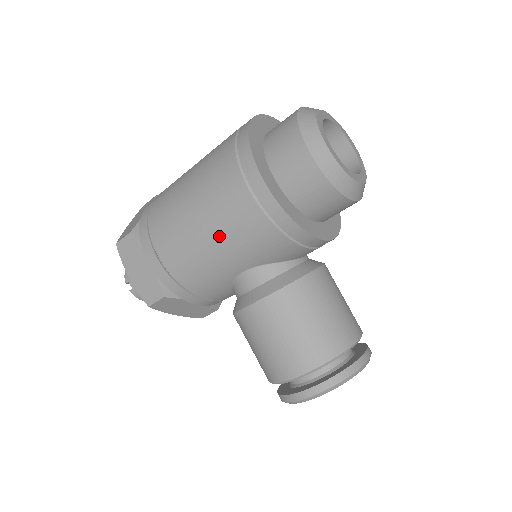
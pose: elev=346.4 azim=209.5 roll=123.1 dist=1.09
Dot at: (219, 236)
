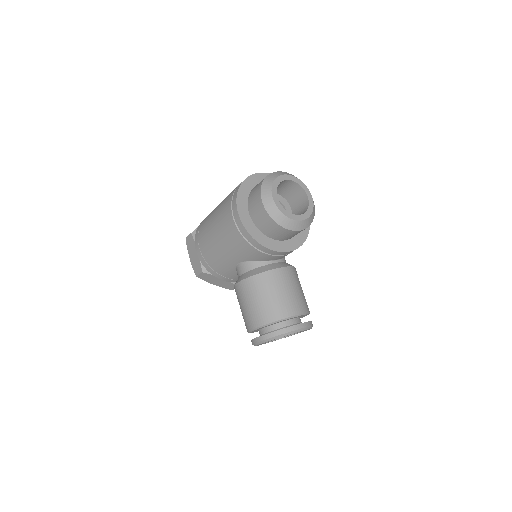
Dot at: (223, 241)
